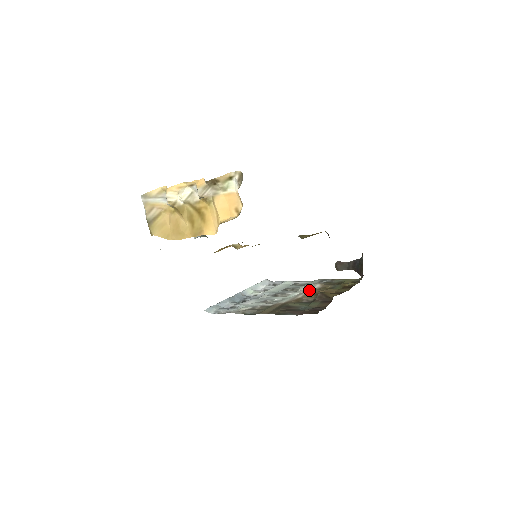
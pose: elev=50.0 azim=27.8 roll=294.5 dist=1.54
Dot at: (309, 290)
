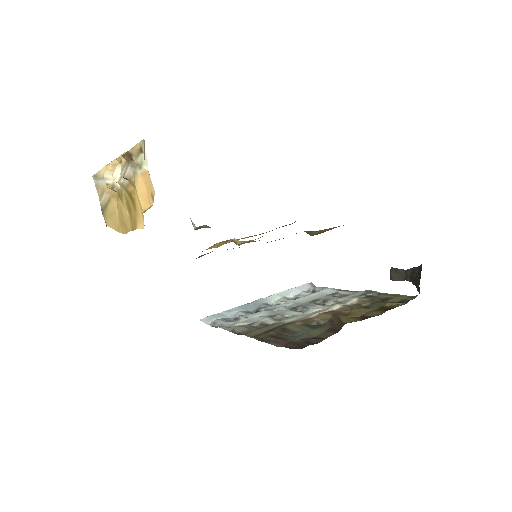
Dot at: (335, 306)
